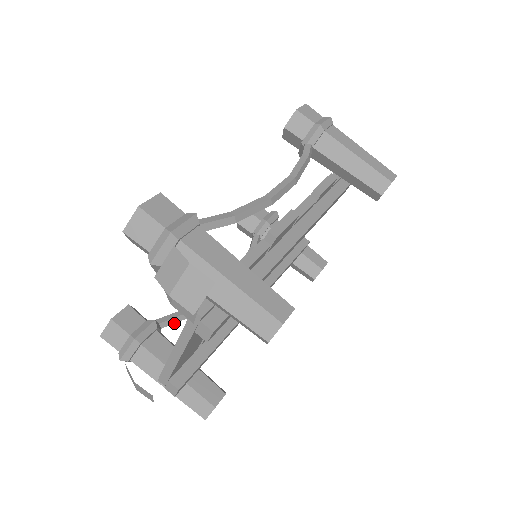
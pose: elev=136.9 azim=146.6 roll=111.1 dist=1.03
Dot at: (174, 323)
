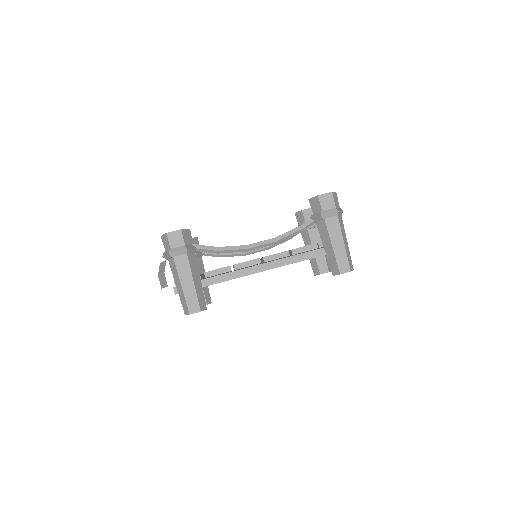
Dot at: occluded
